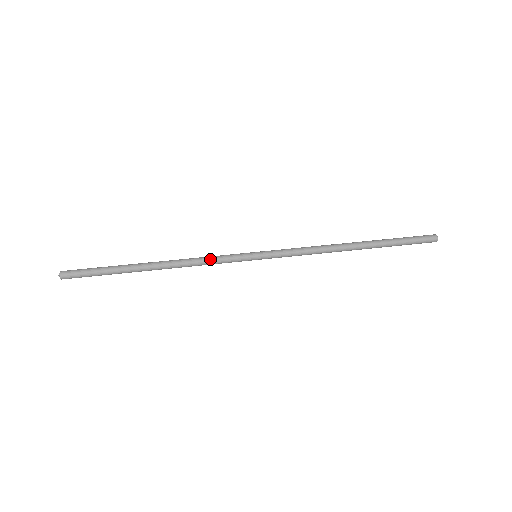
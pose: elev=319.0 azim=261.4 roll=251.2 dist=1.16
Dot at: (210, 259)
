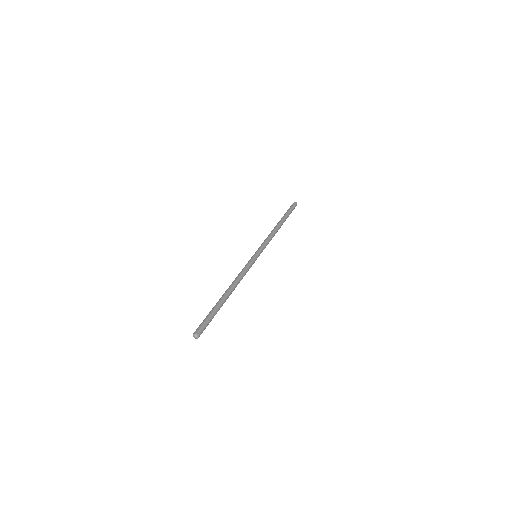
Dot at: (243, 270)
